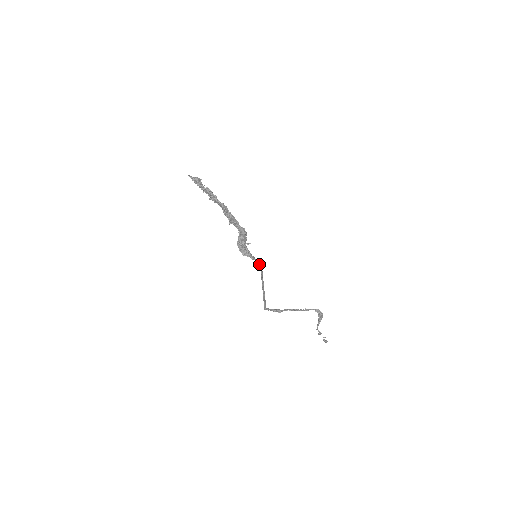
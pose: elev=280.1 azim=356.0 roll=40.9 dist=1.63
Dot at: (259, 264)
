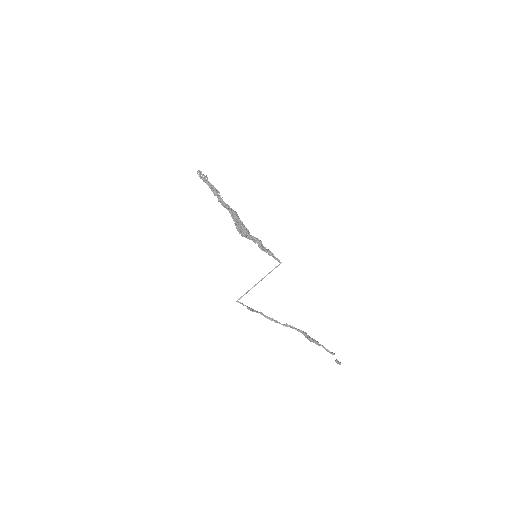
Dot at: (279, 262)
